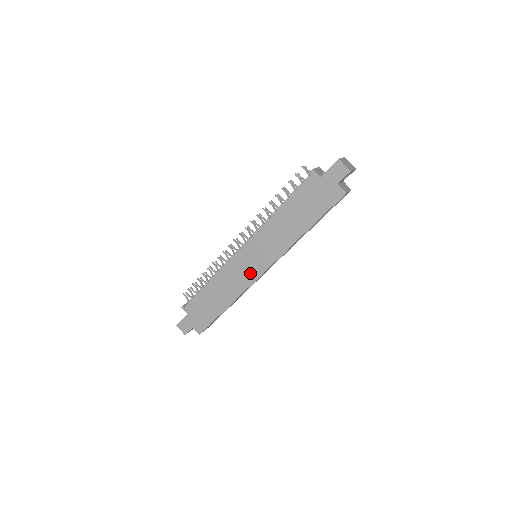
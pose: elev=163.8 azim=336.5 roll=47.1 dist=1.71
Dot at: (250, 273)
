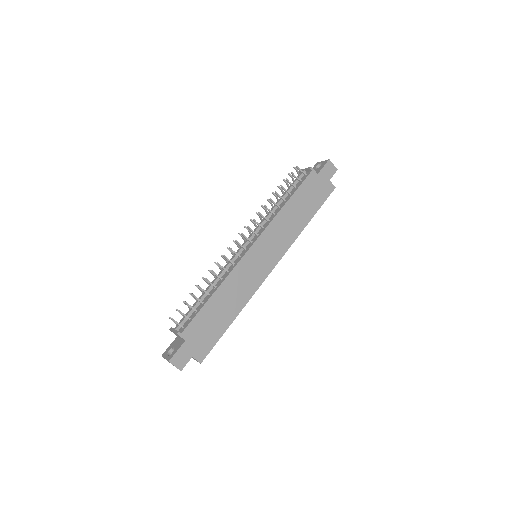
Dot at: (260, 272)
